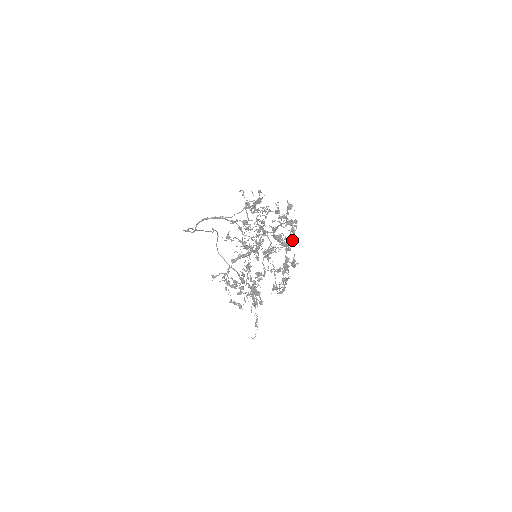
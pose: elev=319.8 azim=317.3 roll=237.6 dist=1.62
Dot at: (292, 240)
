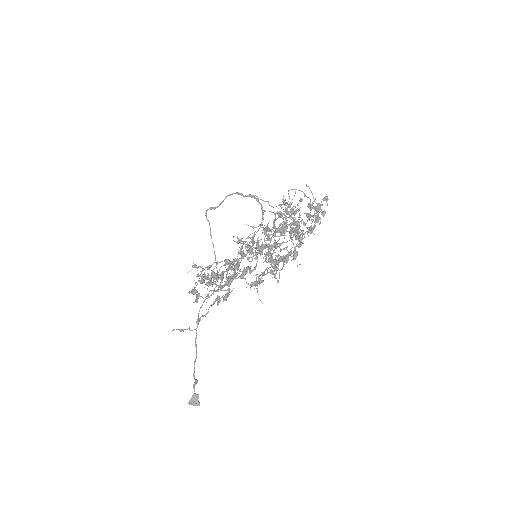
Dot at: (310, 227)
